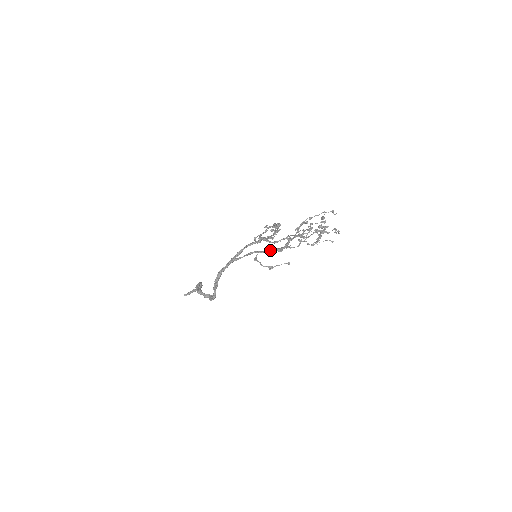
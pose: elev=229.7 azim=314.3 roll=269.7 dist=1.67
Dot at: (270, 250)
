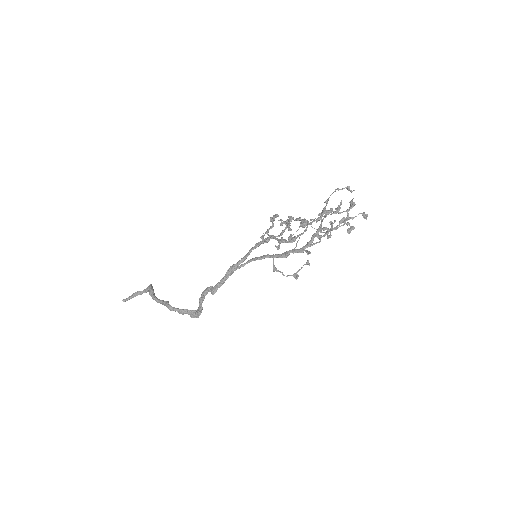
Dot at: occluded
